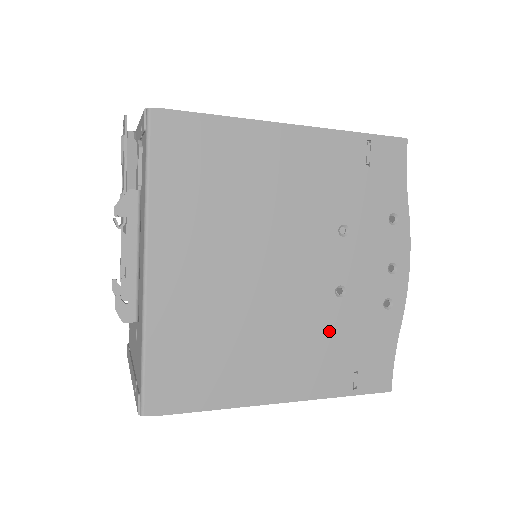
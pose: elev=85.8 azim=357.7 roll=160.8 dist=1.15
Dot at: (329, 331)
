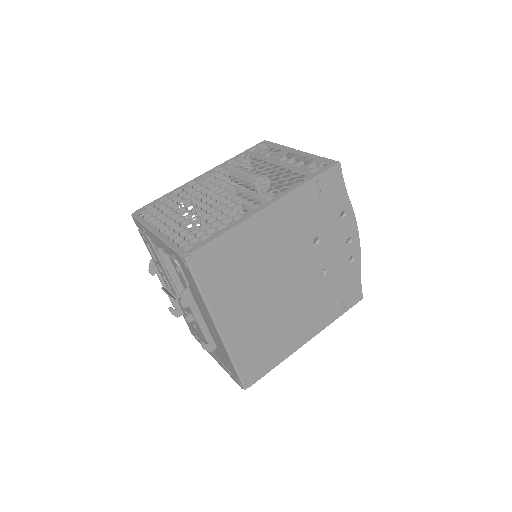
Dot at: (323, 294)
